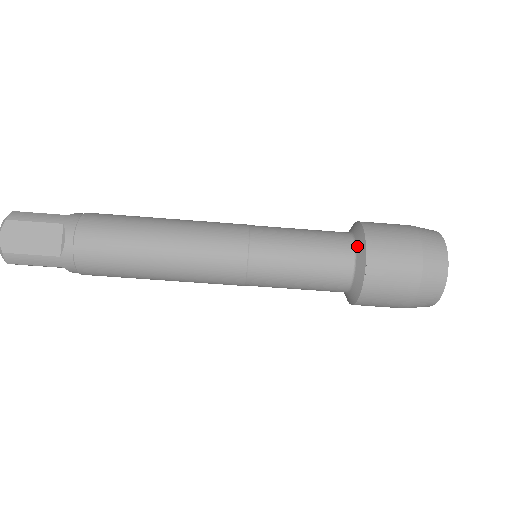
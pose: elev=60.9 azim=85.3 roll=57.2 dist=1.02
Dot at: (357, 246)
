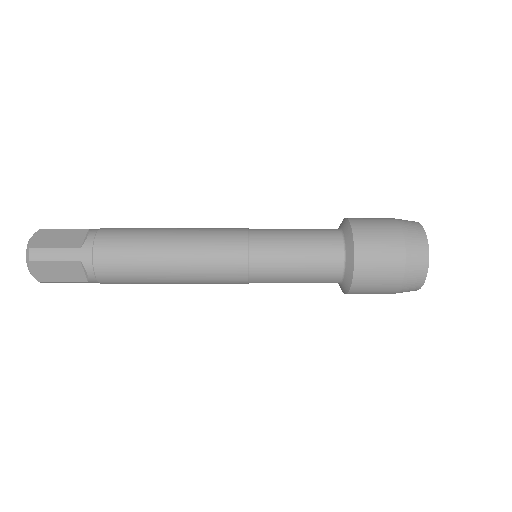
Dot at: (346, 265)
